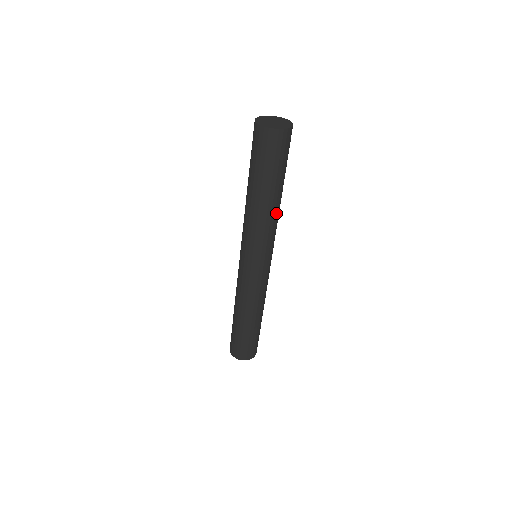
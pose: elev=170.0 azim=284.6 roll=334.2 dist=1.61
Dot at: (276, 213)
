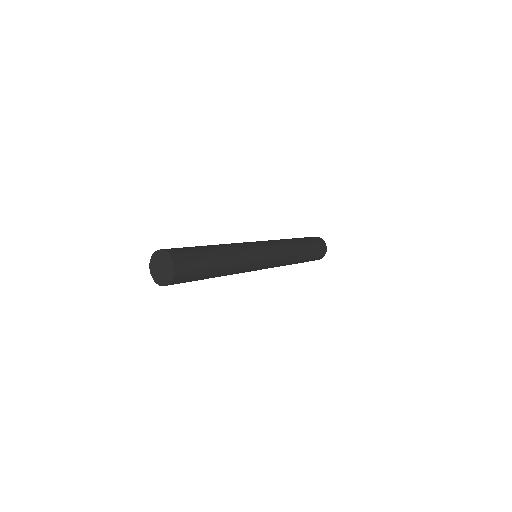
Dot at: (228, 274)
